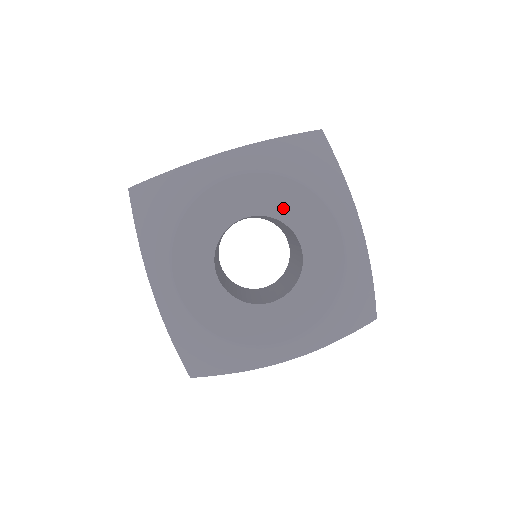
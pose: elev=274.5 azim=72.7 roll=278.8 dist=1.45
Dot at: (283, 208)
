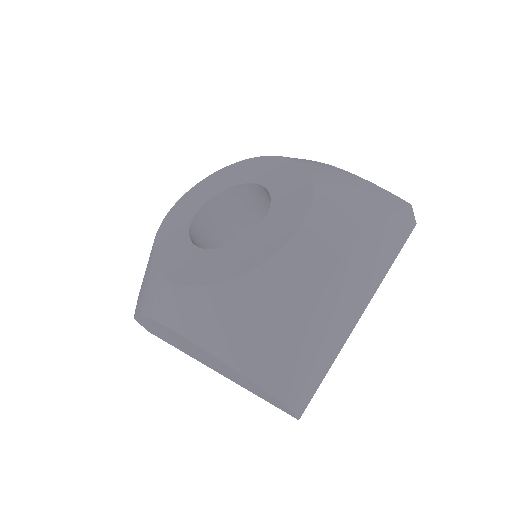
Dot at: (223, 183)
